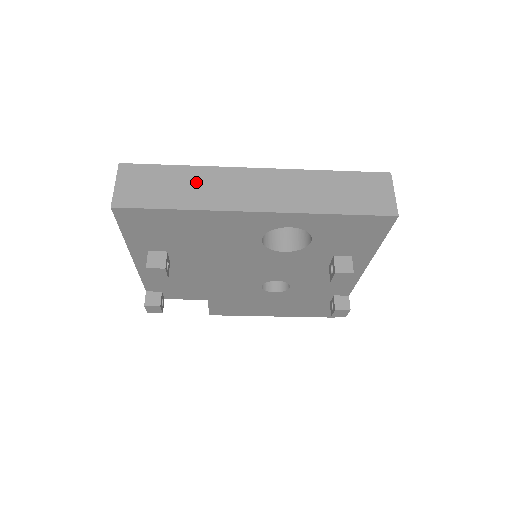
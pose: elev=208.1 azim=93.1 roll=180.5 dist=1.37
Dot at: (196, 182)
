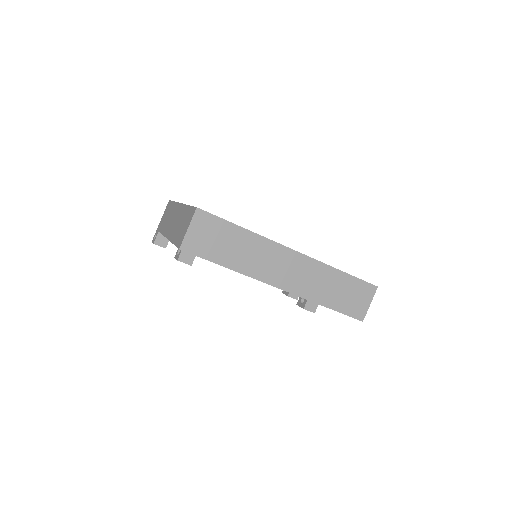
Dot at: (248, 248)
